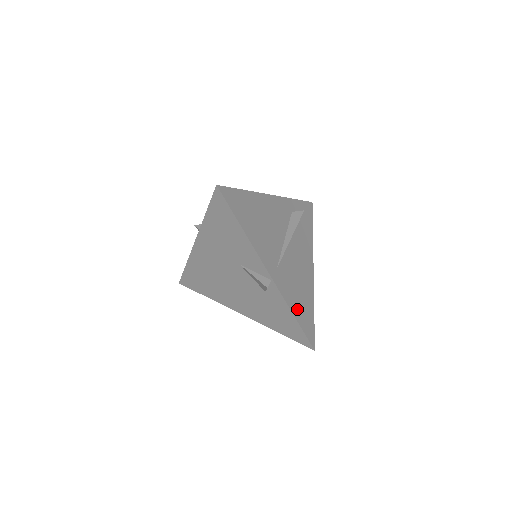
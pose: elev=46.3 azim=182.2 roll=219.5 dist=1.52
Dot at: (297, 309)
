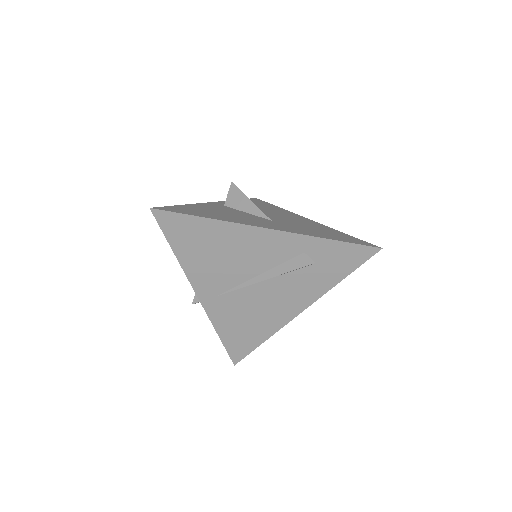
Dot at: (229, 333)
